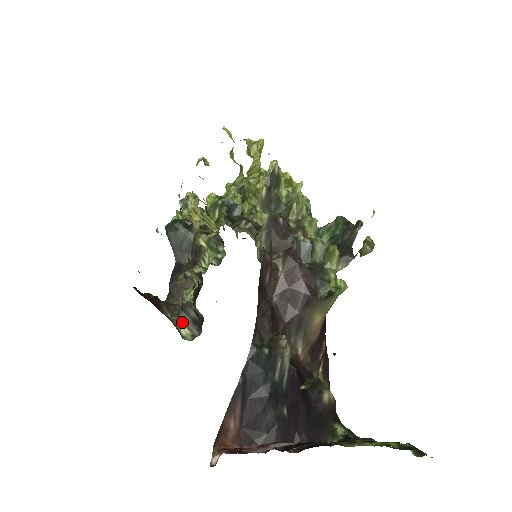
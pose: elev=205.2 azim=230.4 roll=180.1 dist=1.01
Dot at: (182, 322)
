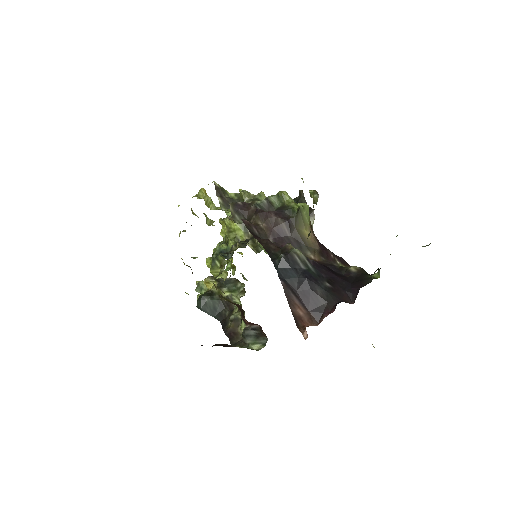
Dot at: (250, 344)
